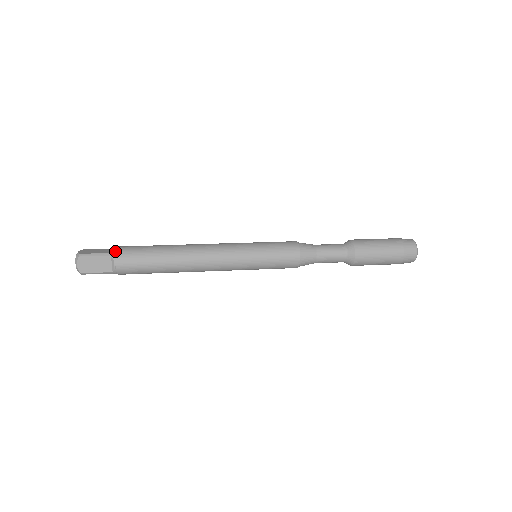
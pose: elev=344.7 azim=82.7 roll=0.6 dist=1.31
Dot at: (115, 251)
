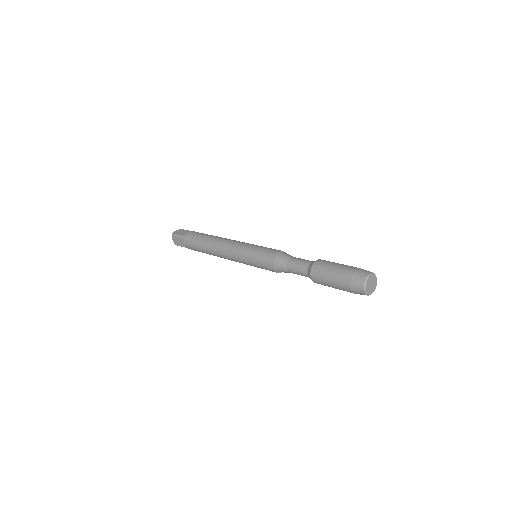
Dot at: (185, 235)
